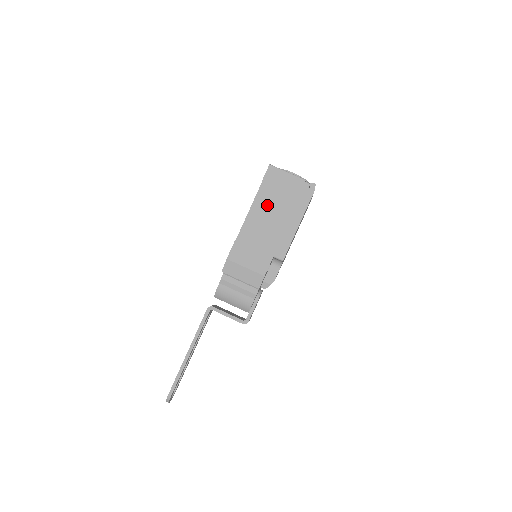
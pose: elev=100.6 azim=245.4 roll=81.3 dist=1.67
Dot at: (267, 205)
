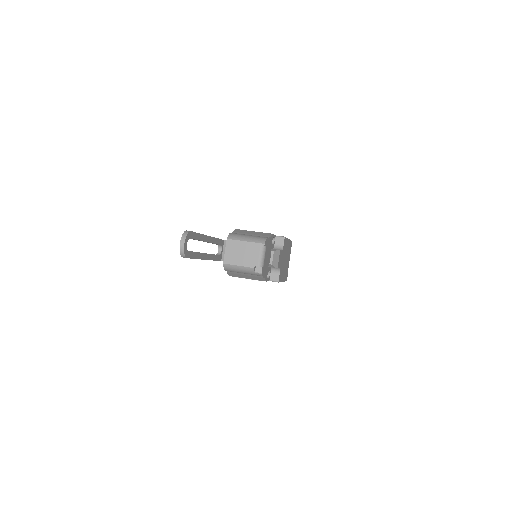
Dot at: occluded
